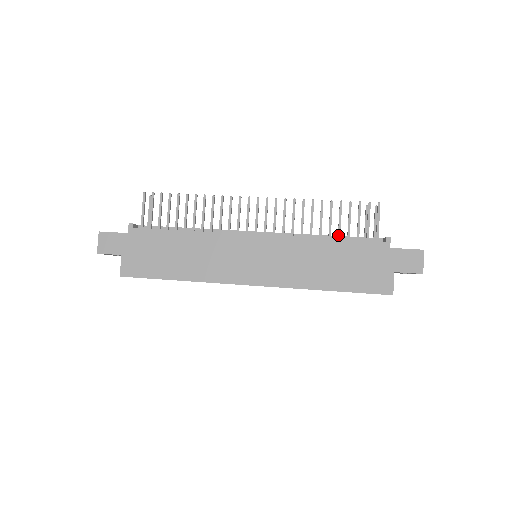
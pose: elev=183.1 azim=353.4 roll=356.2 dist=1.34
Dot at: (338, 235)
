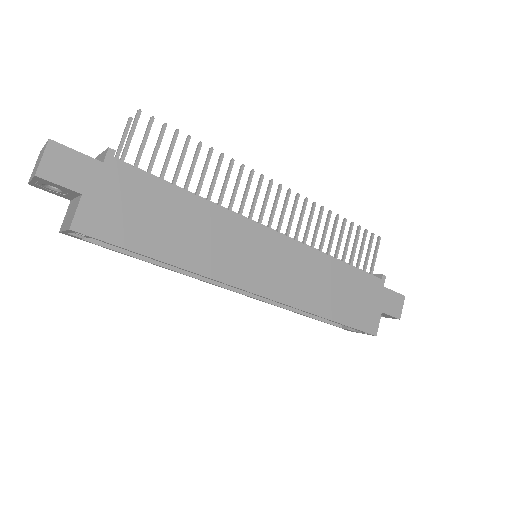
Dot at: (344, 258)
